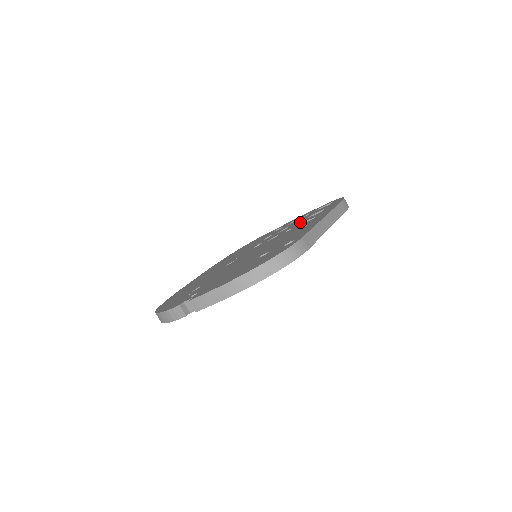
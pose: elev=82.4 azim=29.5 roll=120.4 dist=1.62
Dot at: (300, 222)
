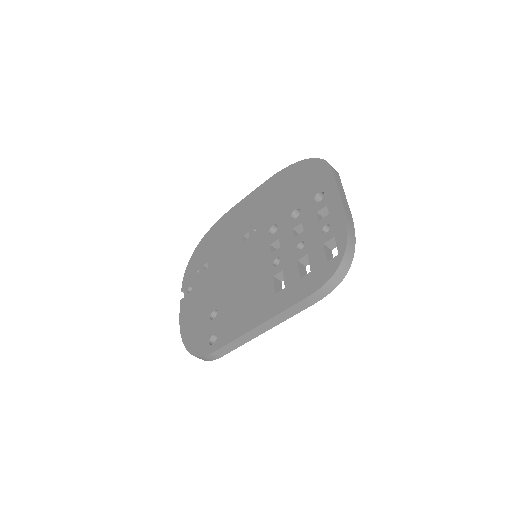
Dot at: (292, 258)
